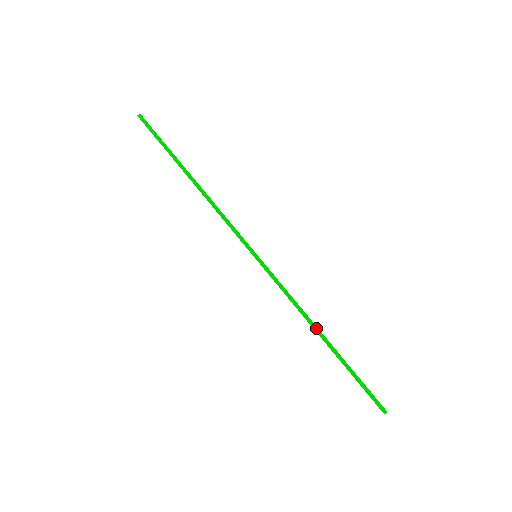
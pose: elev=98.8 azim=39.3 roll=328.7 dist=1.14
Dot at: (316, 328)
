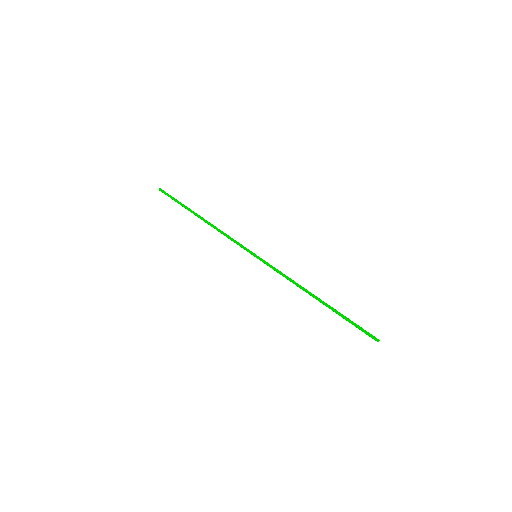
Dot at: (310, 294)
